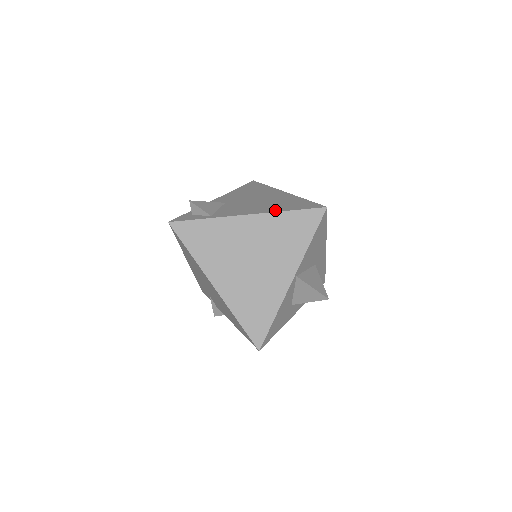
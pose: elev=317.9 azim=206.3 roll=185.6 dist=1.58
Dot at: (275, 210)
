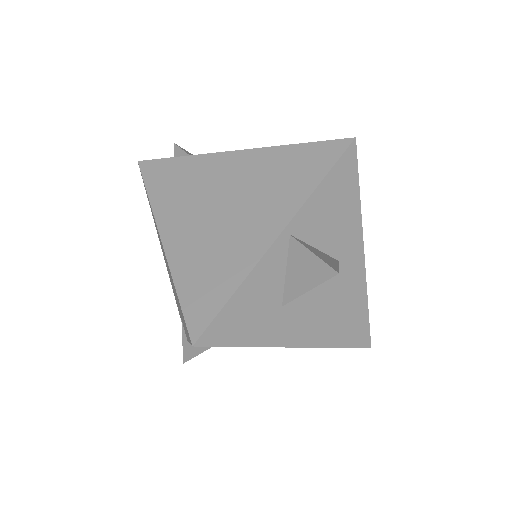
Dot at: (279, 148)
